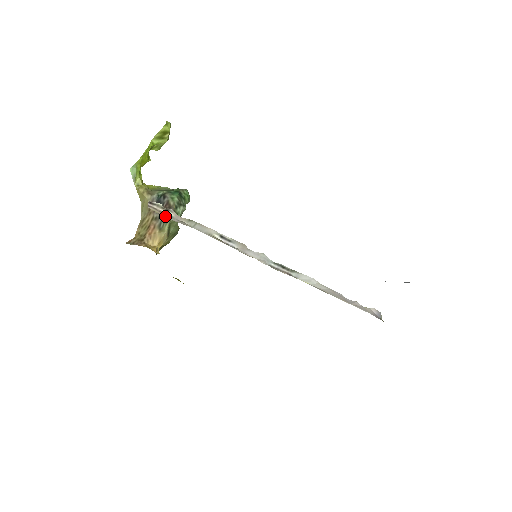
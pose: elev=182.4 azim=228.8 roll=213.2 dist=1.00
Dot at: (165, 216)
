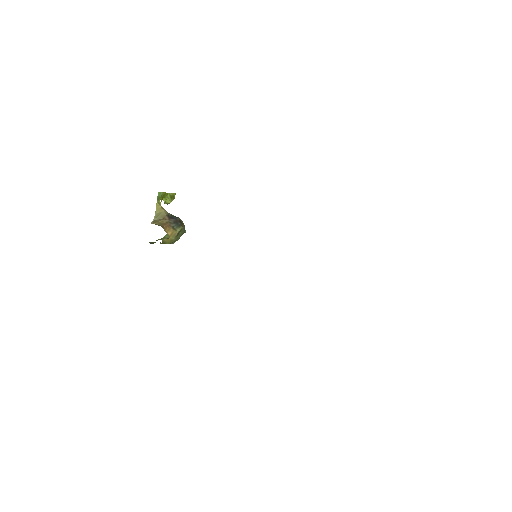
Dot at: occluded
